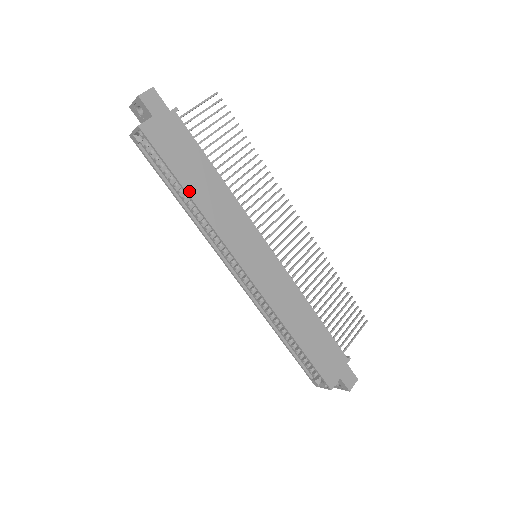
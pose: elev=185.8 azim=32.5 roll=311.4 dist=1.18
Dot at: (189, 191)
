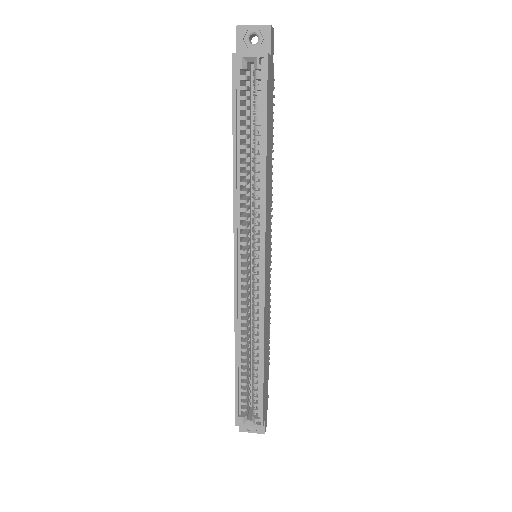
Dot at: (267, 152)
